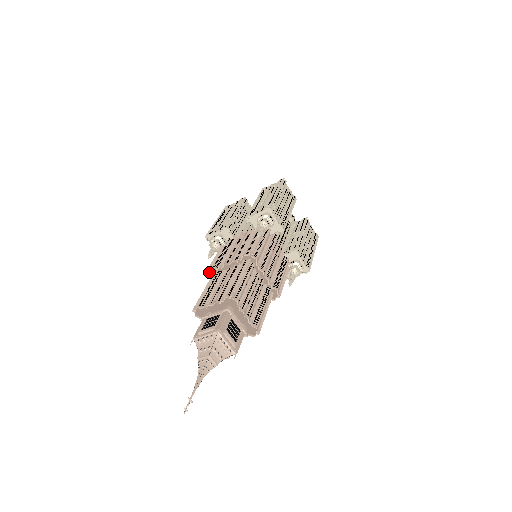
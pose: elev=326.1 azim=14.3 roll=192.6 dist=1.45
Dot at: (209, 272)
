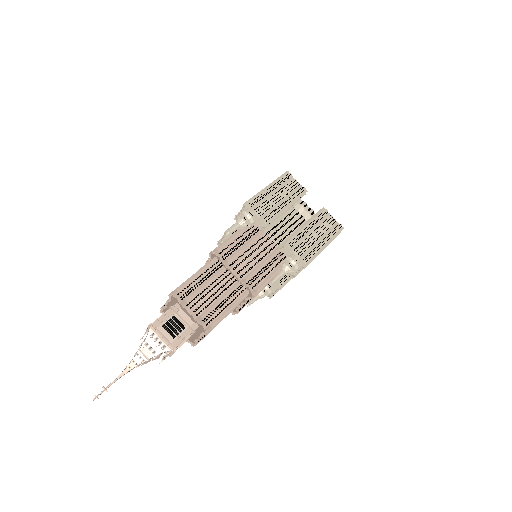
Dot at: occluded
